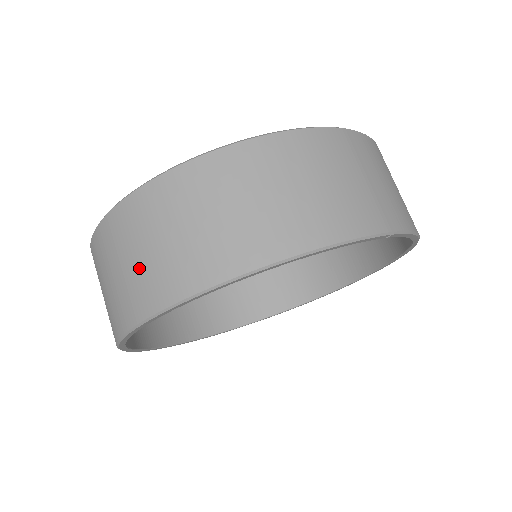
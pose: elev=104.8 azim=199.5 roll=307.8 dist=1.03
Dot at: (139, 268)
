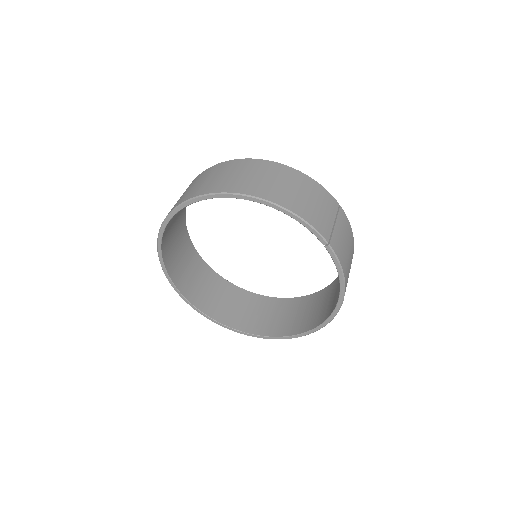
Dot at: (210, 181)
